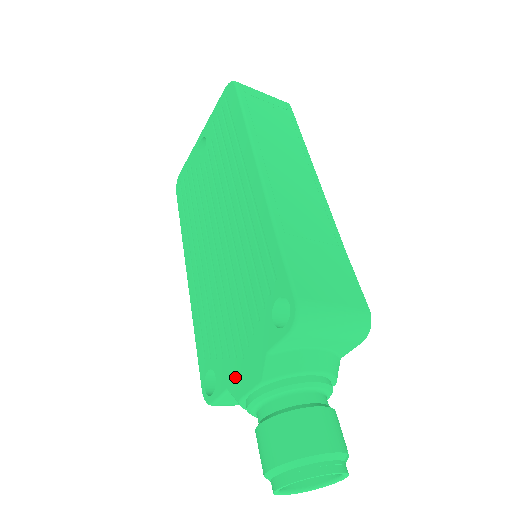
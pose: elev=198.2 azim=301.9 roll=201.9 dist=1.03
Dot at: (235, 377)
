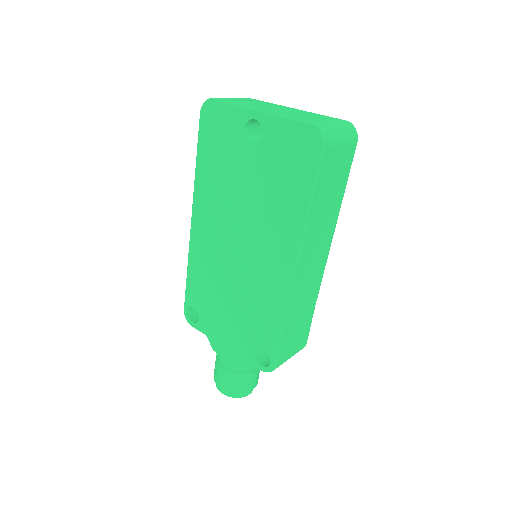
Dot at: (215, 339)
